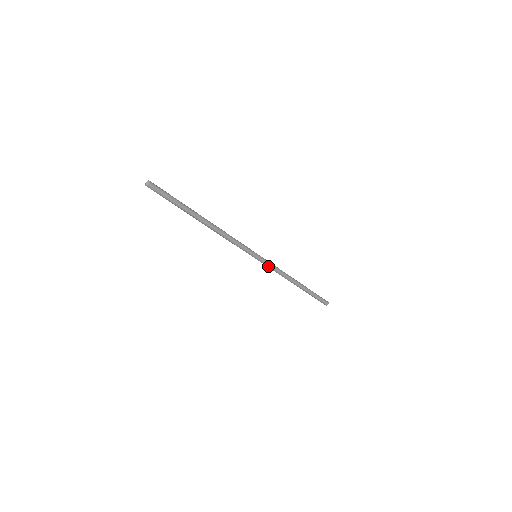
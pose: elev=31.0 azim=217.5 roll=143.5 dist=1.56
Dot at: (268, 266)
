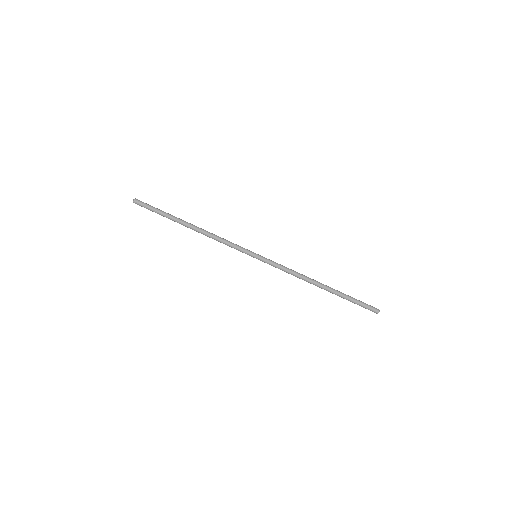
Dot at: (274, 263)
